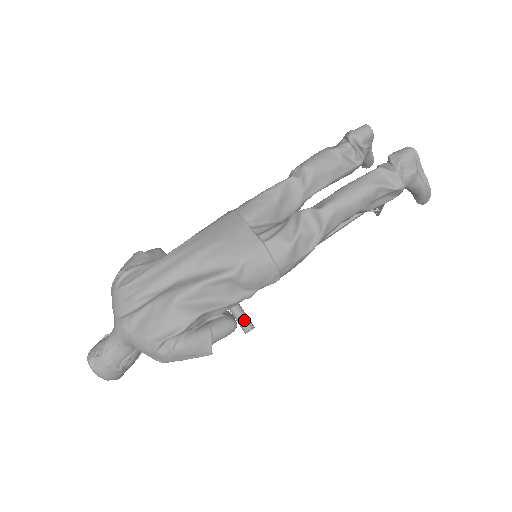
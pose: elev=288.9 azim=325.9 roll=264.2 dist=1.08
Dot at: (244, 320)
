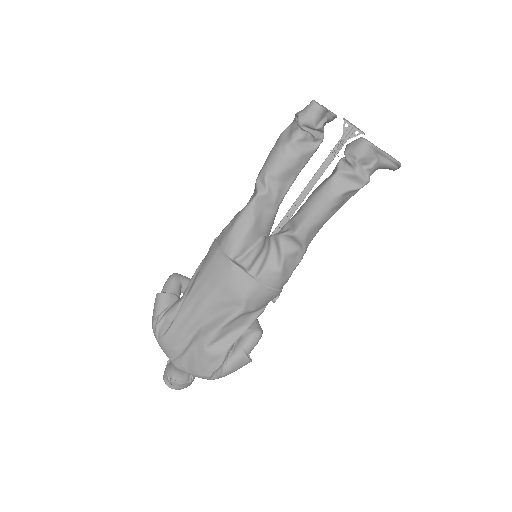
Dot at: occluded
